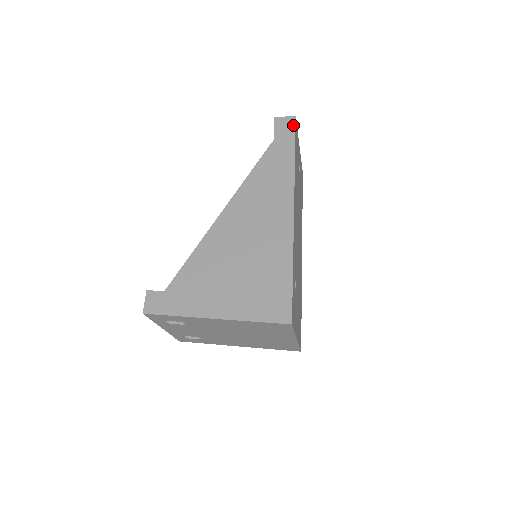
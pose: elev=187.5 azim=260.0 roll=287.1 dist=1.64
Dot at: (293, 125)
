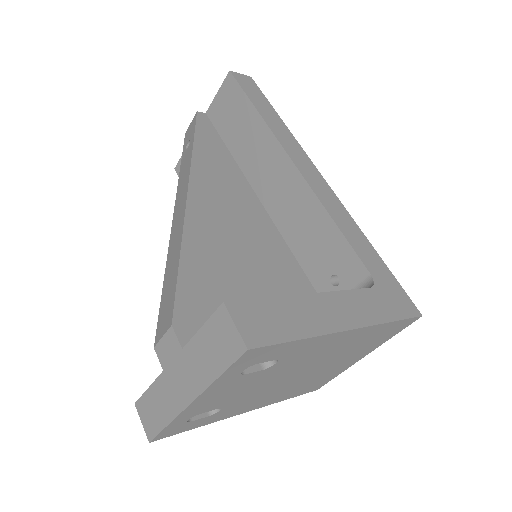
Dot at: (256, 86)
